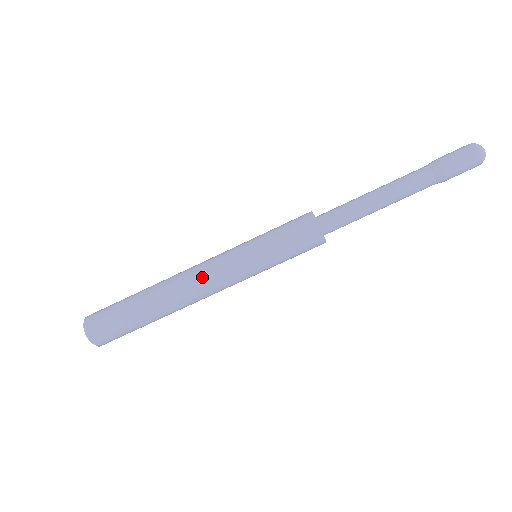
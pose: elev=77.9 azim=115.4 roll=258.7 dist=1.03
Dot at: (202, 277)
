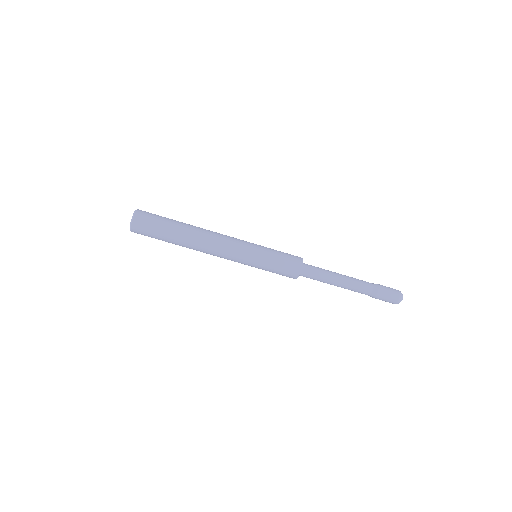
Dot at: (222, 243)
